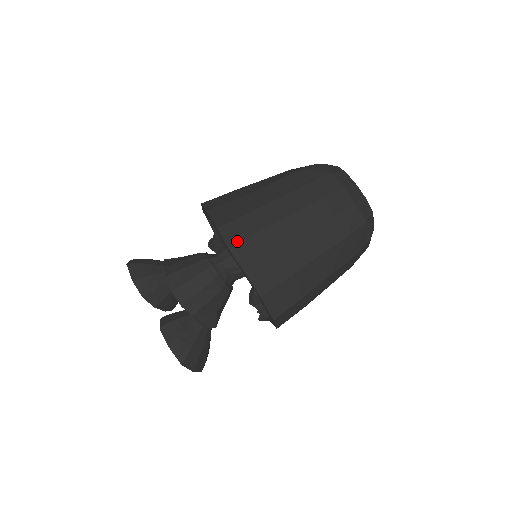
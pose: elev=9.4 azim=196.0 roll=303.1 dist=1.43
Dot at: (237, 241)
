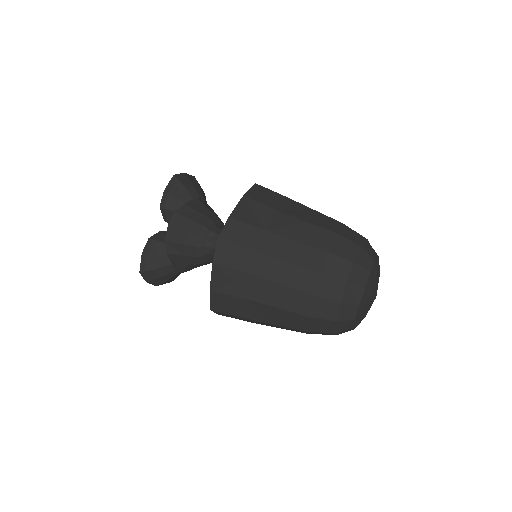
Dot at: (229, 240)
